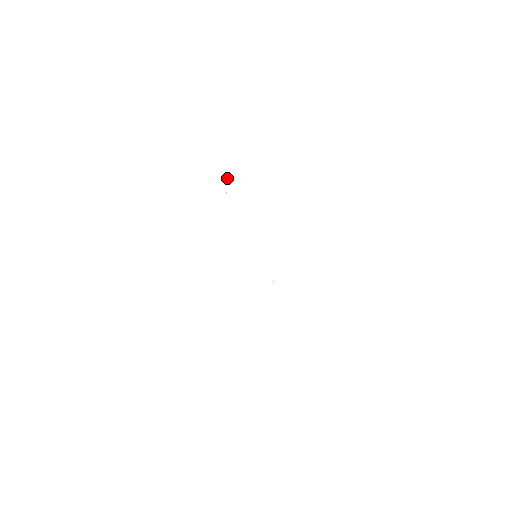
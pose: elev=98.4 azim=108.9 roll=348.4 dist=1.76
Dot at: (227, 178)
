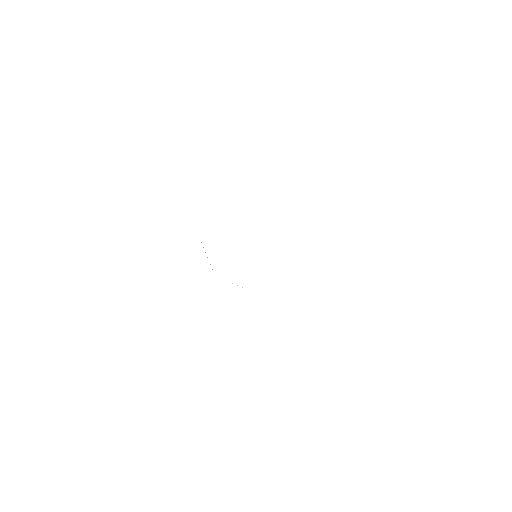
Dot at: (203, 247)
